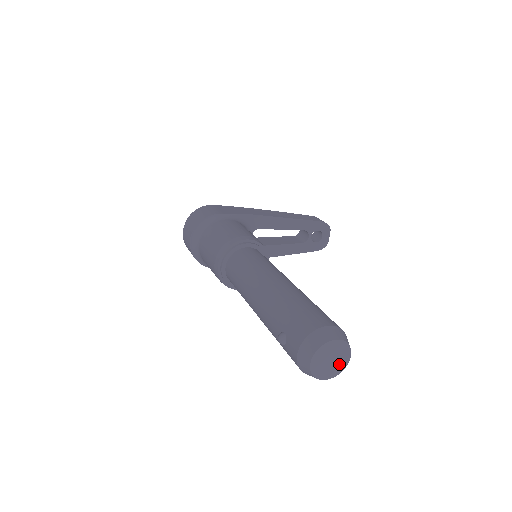
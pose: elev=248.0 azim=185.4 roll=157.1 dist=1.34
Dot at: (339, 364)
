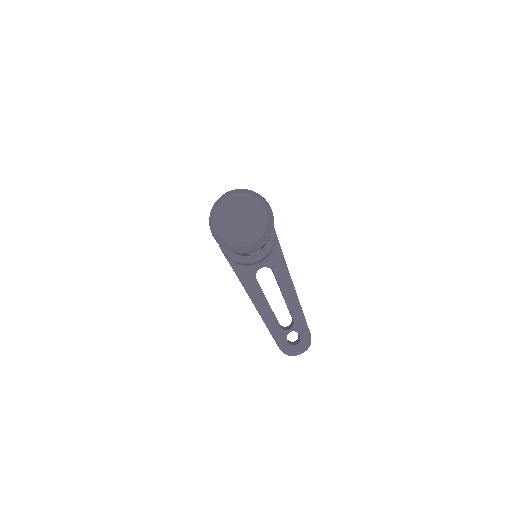
Dot at: (239, 234)
